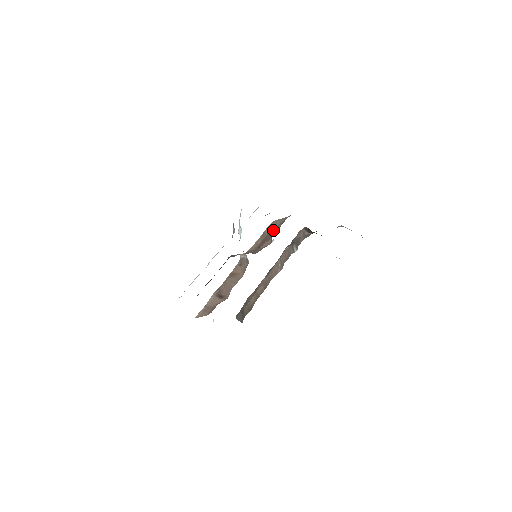
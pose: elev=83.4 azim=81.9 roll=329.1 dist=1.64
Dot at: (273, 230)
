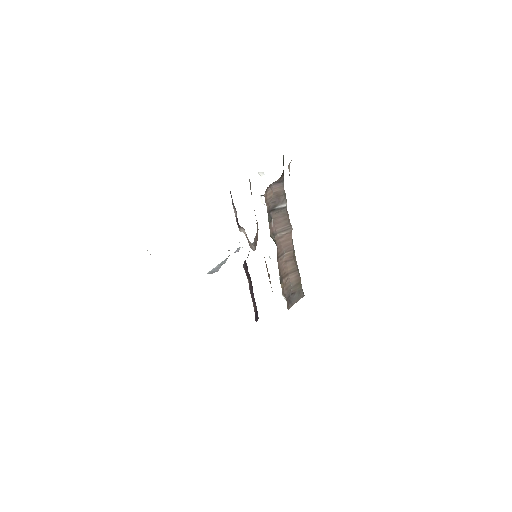
Dot at: occluded
